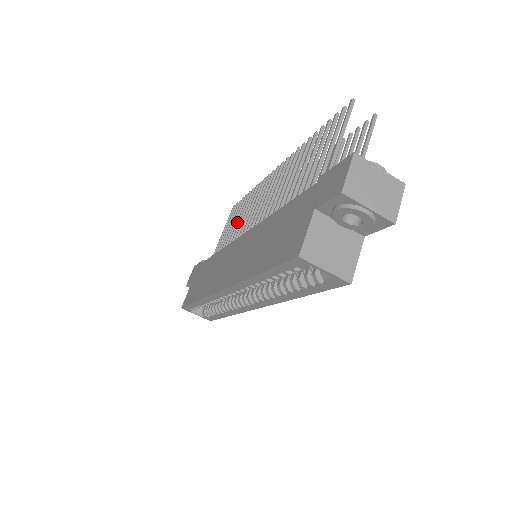
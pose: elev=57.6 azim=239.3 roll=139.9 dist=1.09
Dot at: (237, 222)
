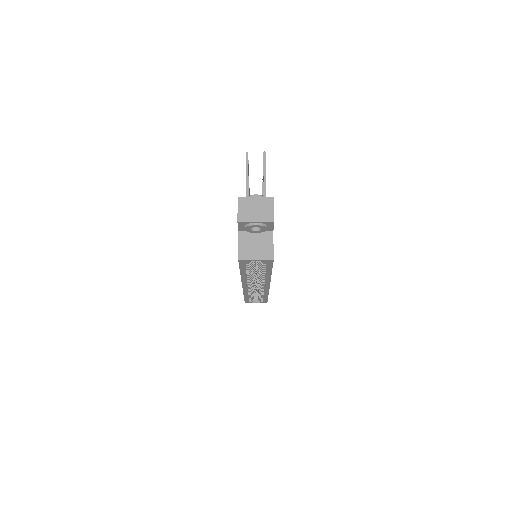
Dot at: occluded
